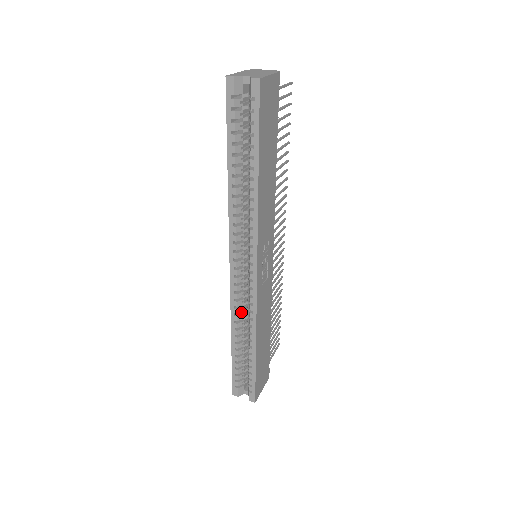
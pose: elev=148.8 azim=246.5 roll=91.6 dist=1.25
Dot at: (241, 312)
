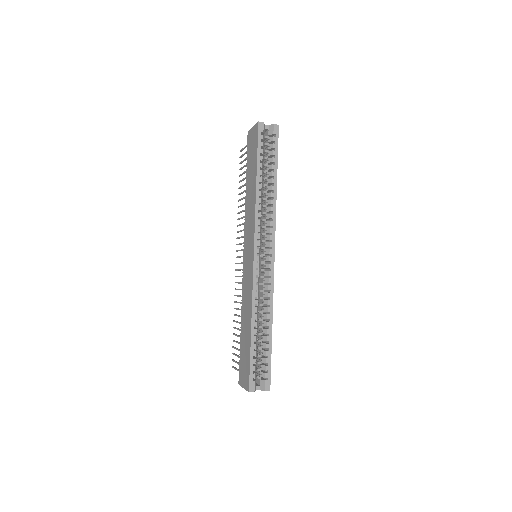
Dot at: occluded
